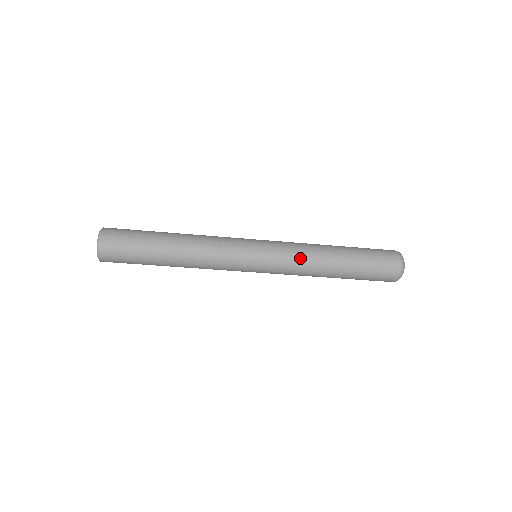
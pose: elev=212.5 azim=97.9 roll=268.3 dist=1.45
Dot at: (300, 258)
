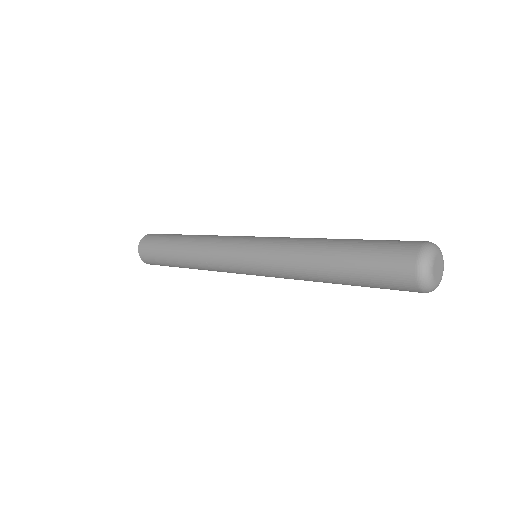
Dot at: (286, 274)
